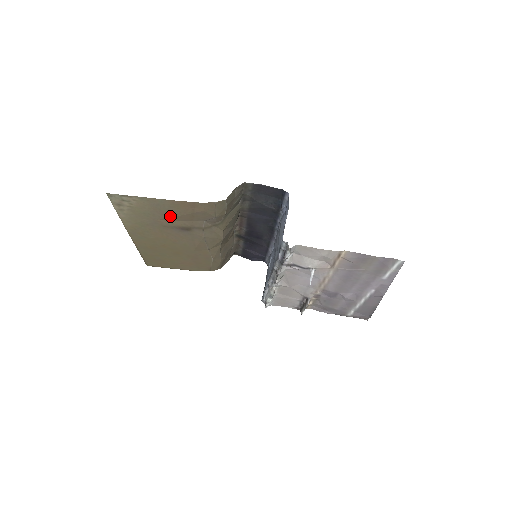
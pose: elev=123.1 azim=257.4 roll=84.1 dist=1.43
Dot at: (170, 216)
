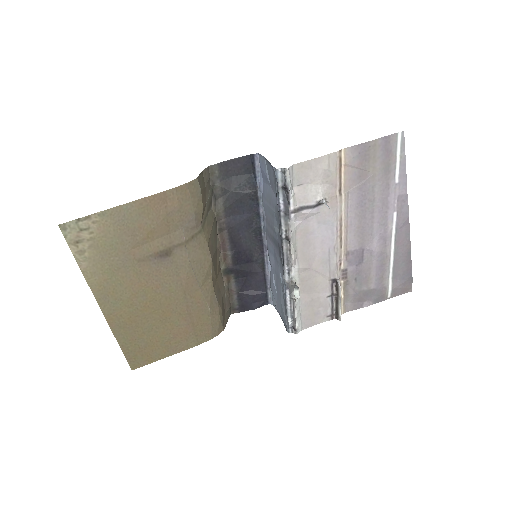
Dot at: (142, 235)
